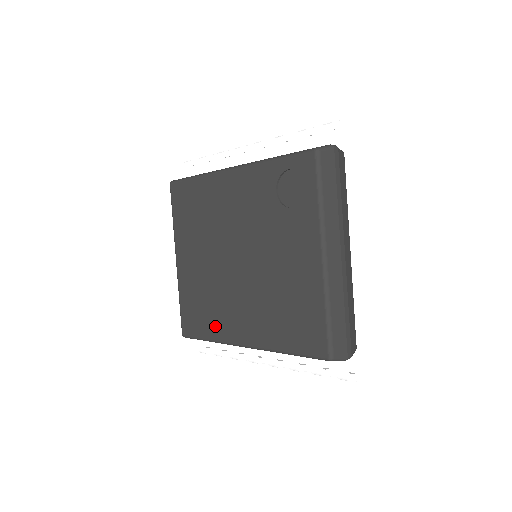
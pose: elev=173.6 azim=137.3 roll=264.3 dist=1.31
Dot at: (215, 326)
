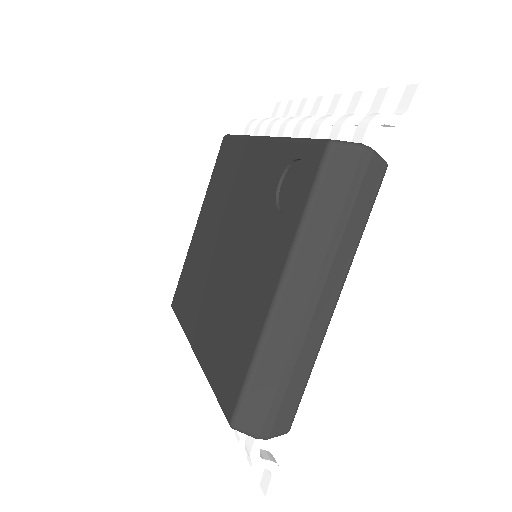
Dot at: (188, 312)
